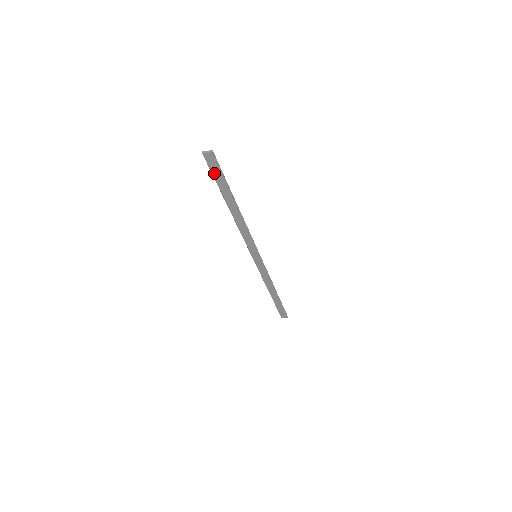
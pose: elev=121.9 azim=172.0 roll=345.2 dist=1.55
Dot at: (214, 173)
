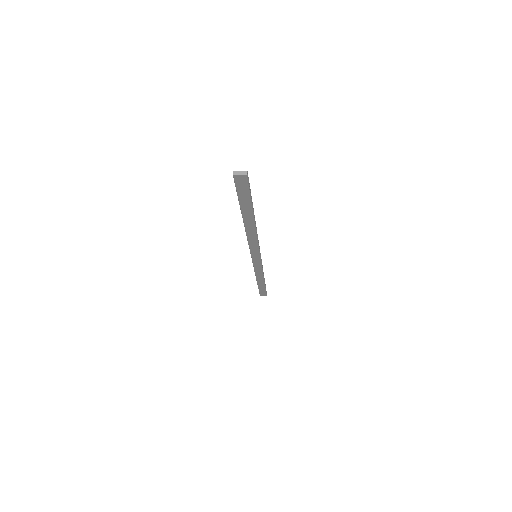
Dot at: (240, 192)
